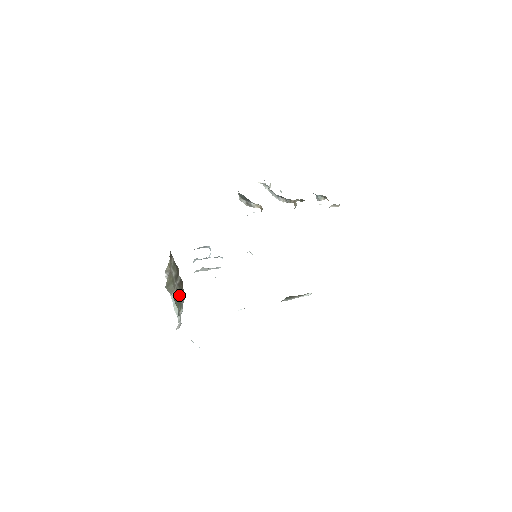
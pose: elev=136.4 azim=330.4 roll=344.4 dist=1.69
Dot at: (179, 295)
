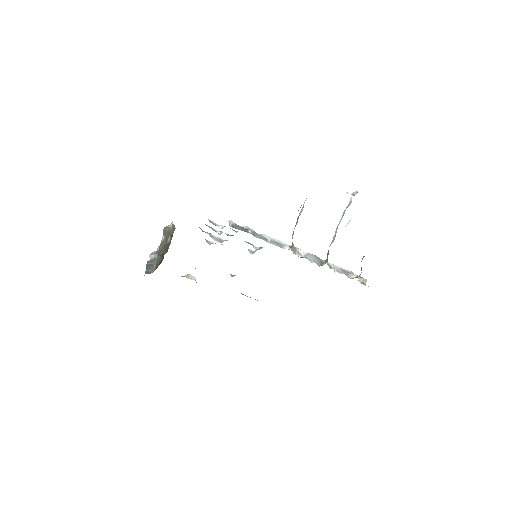
Dot at: (159, 256)
